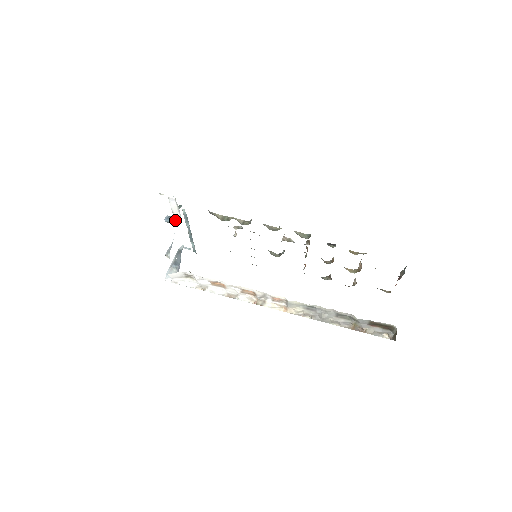
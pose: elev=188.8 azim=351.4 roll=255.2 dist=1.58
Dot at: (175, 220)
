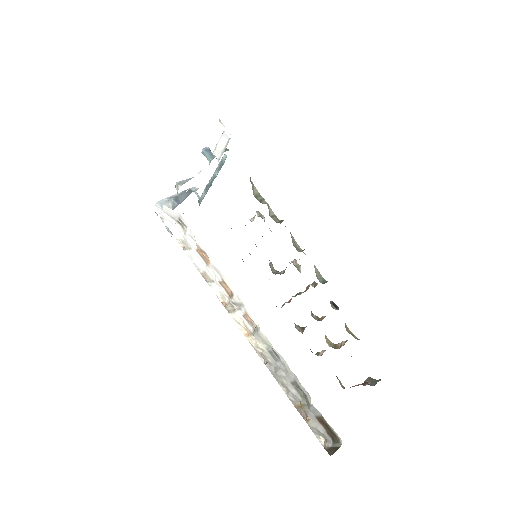
Dot at: (213, 158)
